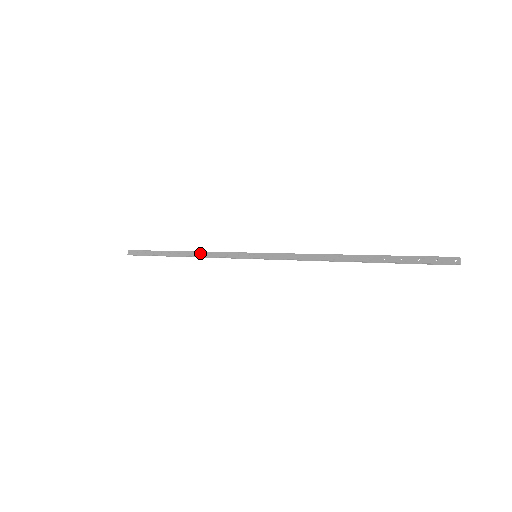
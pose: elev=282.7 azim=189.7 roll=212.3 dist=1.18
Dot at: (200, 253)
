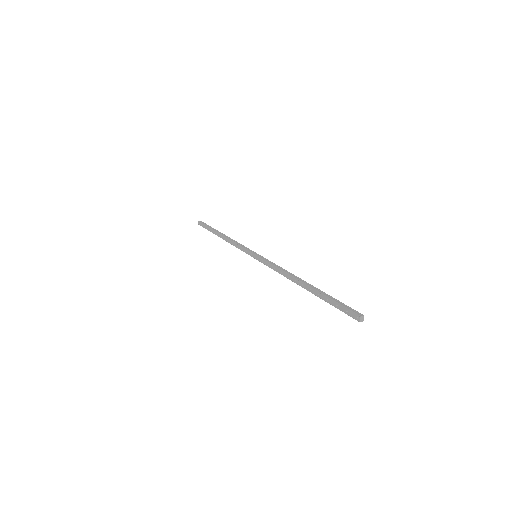
Dot at: (229, 240)
